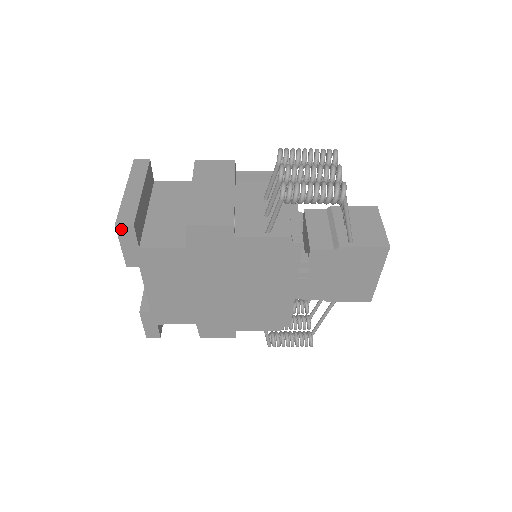
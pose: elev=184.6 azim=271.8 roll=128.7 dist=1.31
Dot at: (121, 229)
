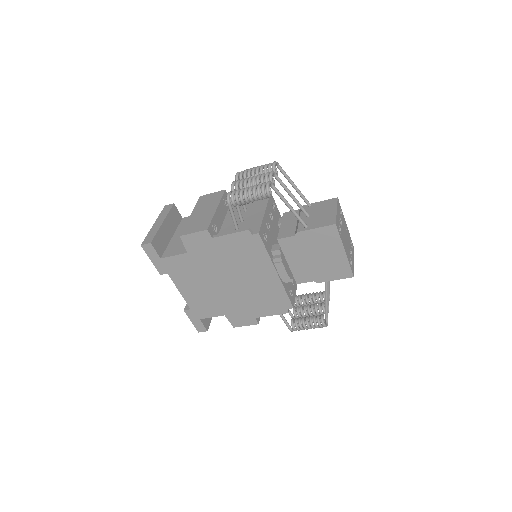
Dot at: (145, 247)
